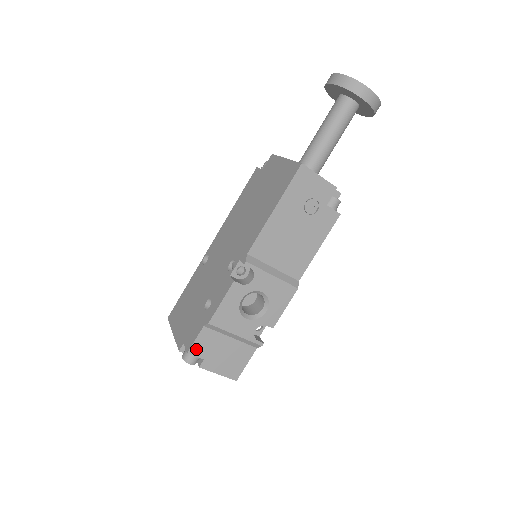
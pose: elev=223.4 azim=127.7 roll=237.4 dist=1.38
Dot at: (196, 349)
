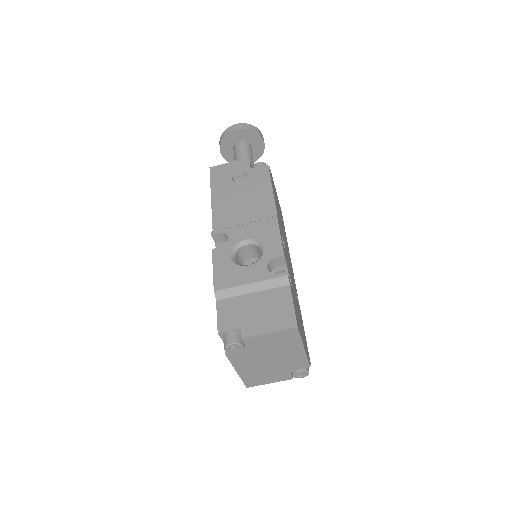
Dot at: (224, 324)
